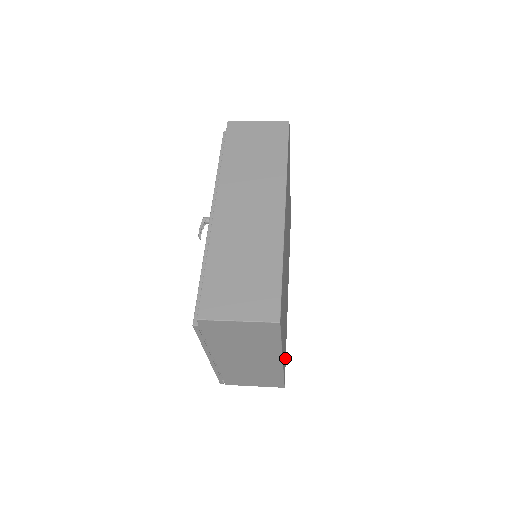
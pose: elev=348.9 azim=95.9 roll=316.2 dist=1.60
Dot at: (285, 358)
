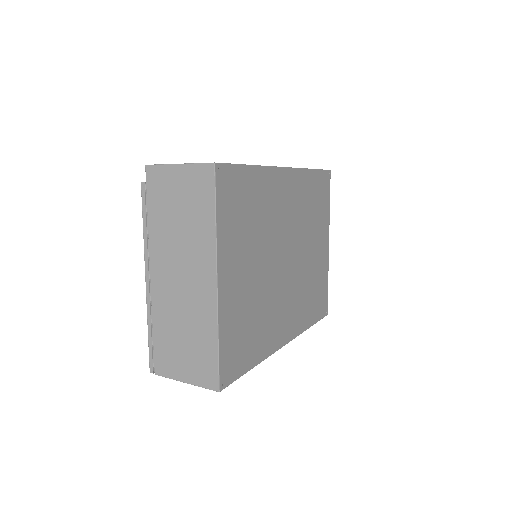
Dot at: (239, 364)
